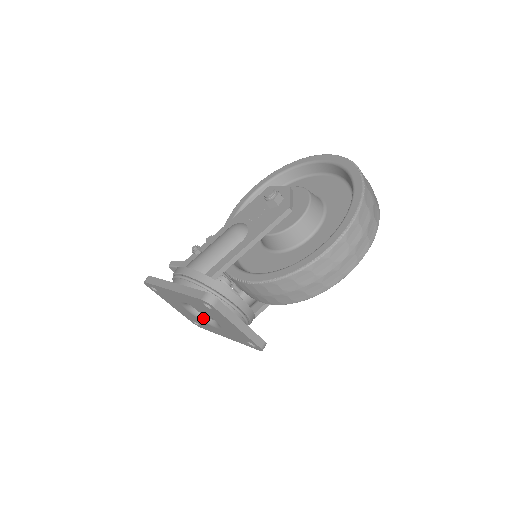
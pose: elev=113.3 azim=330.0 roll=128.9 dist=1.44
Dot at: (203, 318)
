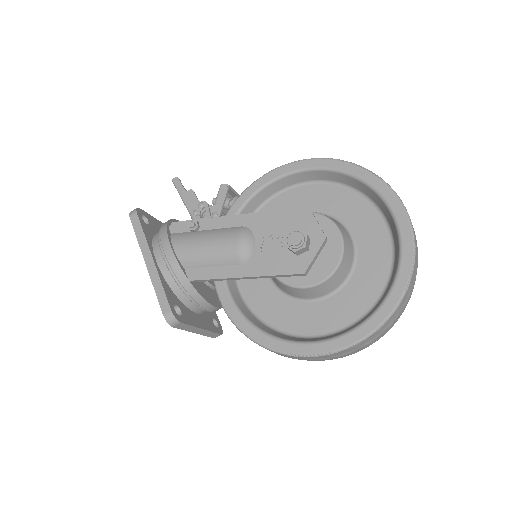
Dot at: occluded
